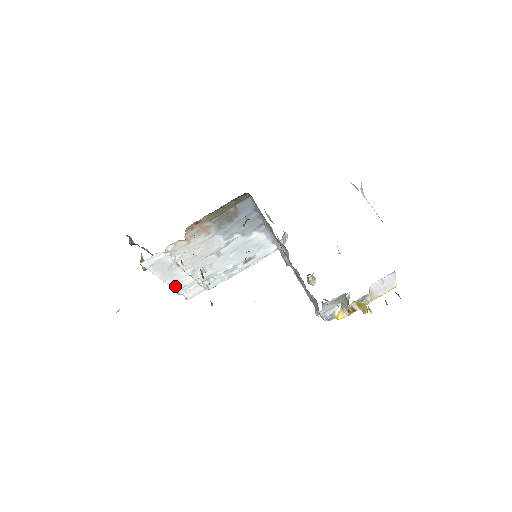
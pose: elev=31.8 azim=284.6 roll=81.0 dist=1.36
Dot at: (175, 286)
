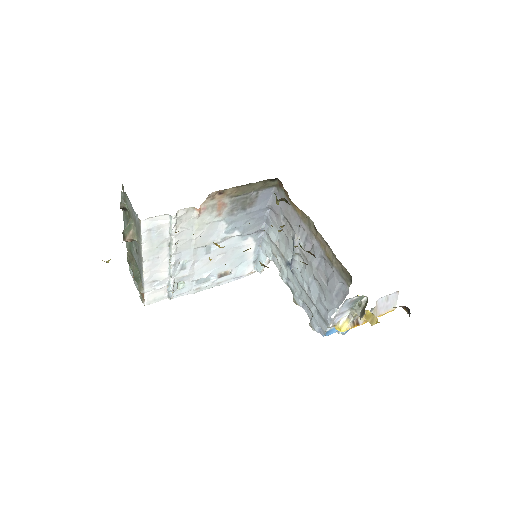
Dot at: (147, 276)
